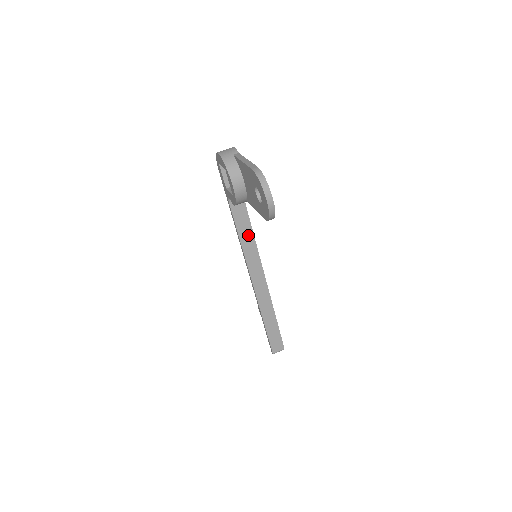
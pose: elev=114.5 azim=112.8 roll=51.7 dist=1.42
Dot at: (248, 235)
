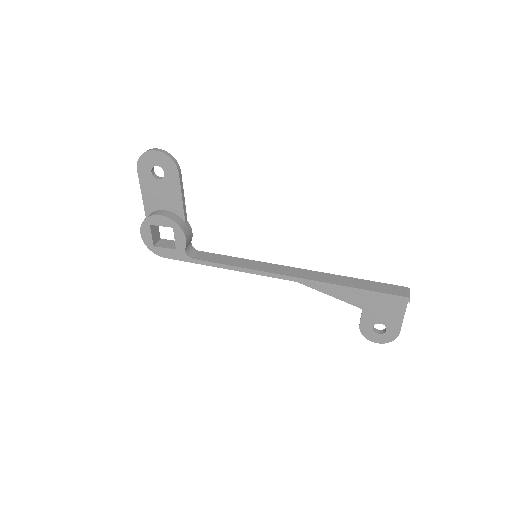
Dot at: (235, 261)
